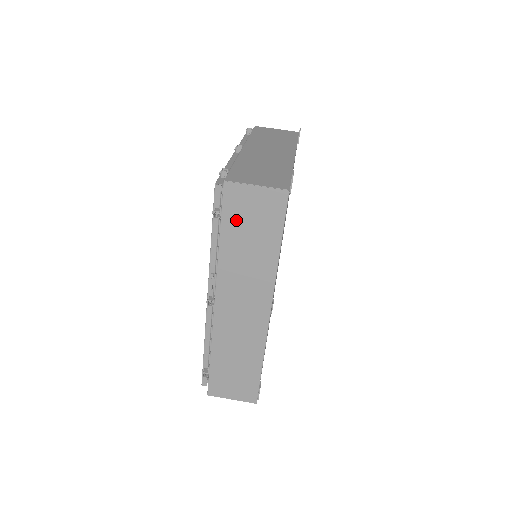
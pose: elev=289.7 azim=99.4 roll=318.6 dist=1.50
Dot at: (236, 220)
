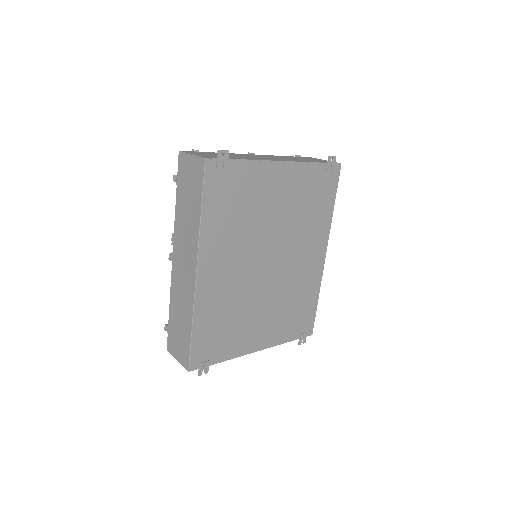
Dot at: (183, 184)
